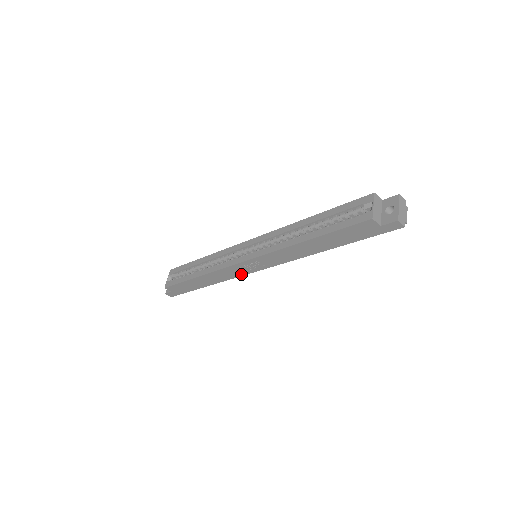
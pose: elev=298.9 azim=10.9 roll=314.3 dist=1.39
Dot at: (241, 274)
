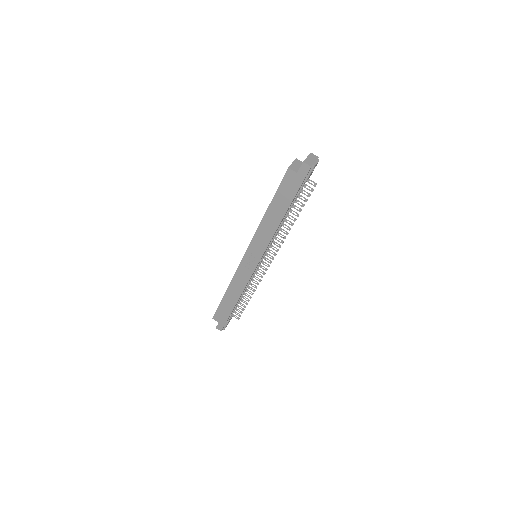
Dot at: (249, 276)
